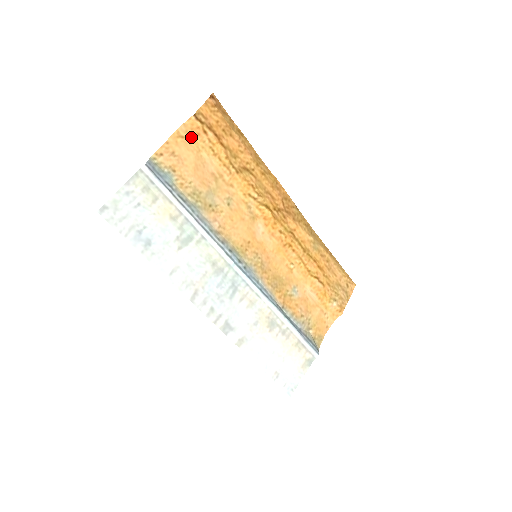
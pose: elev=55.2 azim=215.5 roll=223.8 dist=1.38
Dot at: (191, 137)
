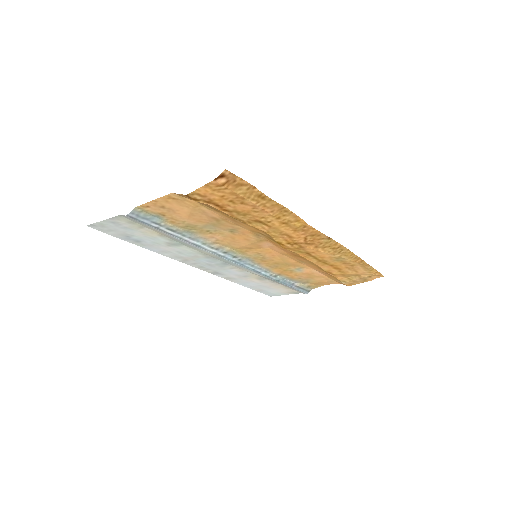
Dot at: (186, 199)
